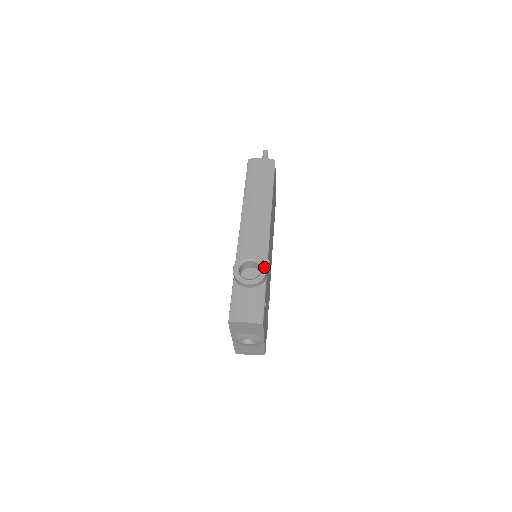
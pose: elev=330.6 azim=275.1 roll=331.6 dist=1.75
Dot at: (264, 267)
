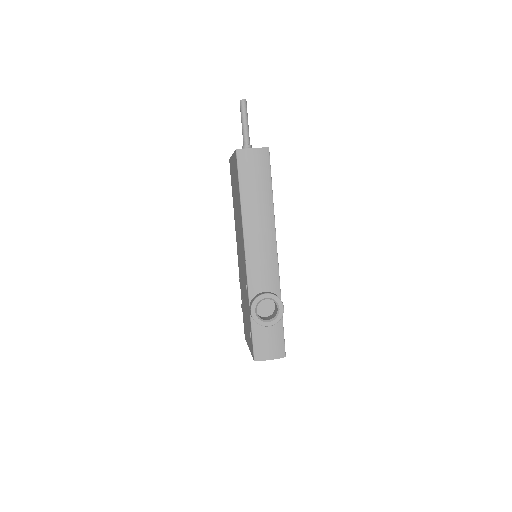
Dot at: (281, 306)
